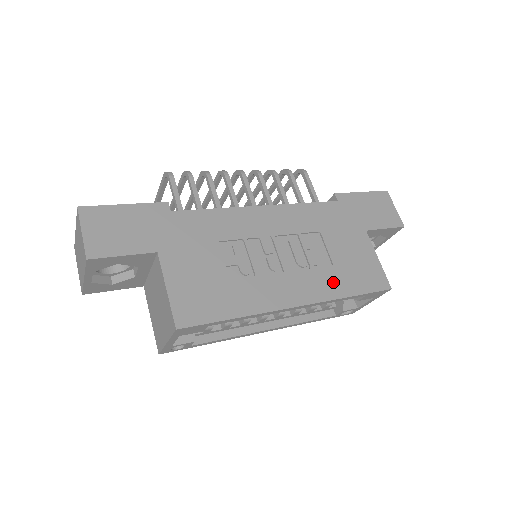
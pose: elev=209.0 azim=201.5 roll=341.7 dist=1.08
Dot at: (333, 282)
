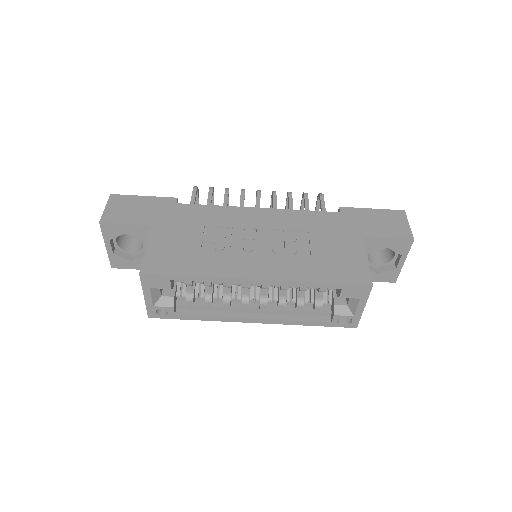
Dot at: (304, 269)
